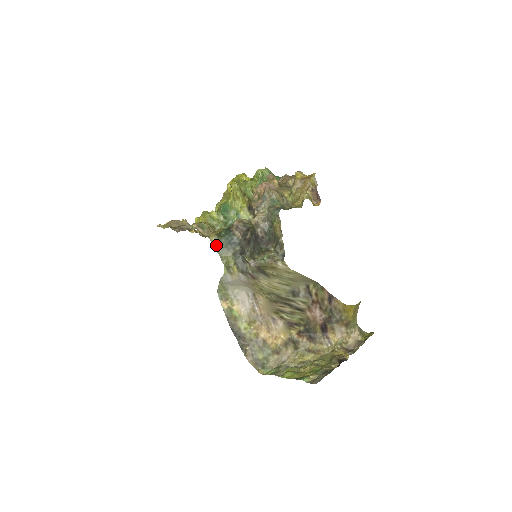
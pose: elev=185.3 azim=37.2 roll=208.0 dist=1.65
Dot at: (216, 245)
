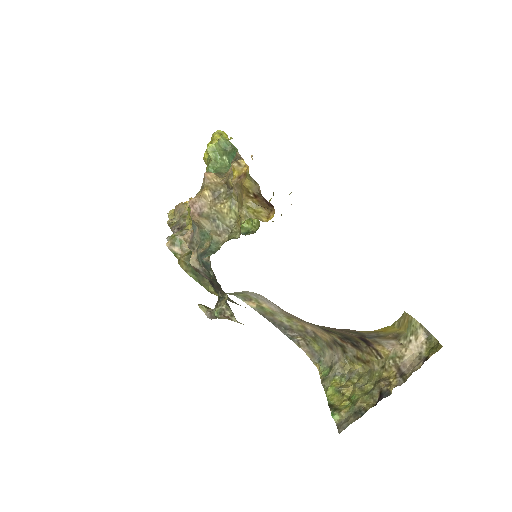
Dot at: (189, 272)
